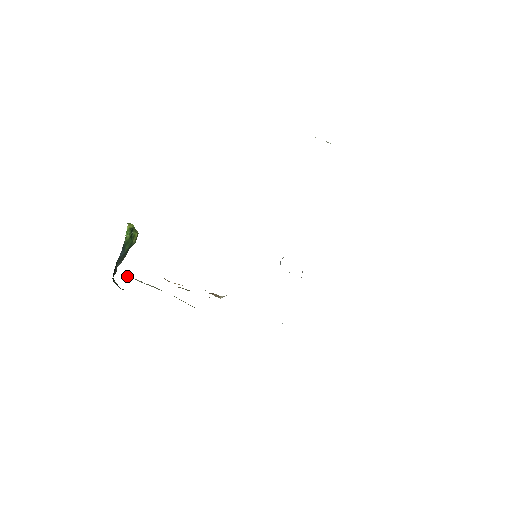
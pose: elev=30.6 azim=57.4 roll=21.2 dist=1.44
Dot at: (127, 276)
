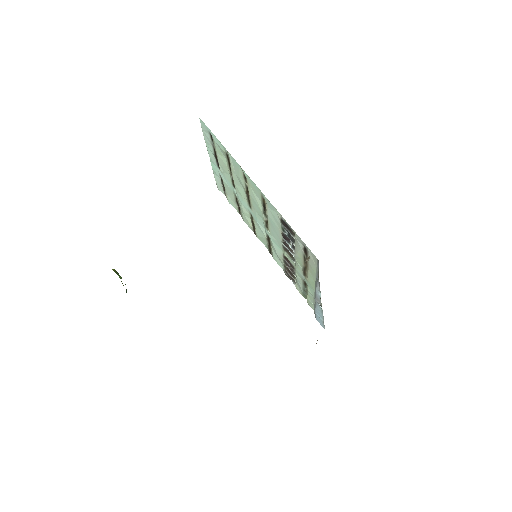
Dot at: occluded
